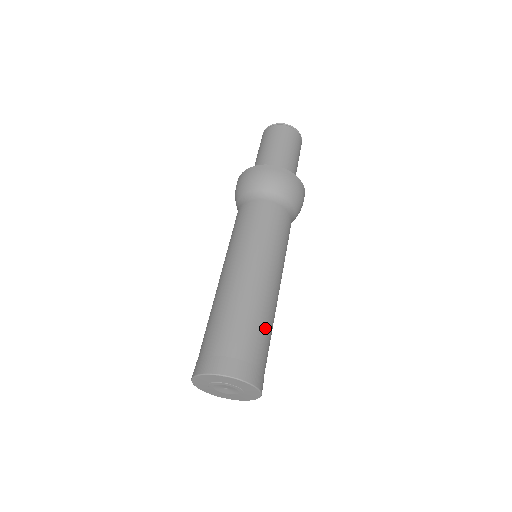
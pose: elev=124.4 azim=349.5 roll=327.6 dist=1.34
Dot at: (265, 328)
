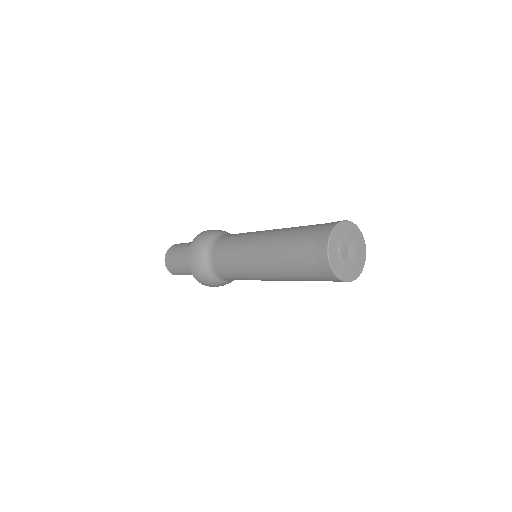
Dot at: occluded
